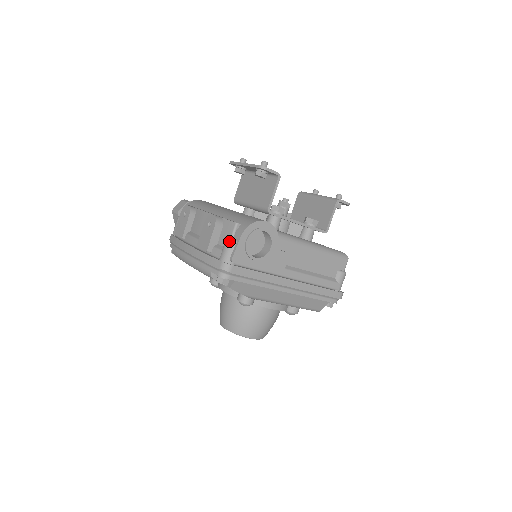
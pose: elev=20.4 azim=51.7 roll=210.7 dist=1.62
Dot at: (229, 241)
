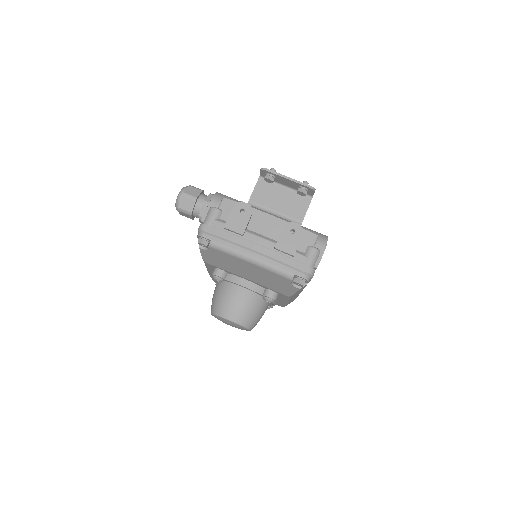
Dot at: (317, 250)
